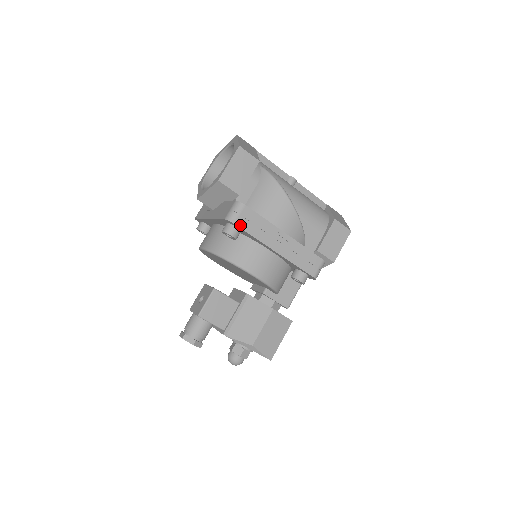
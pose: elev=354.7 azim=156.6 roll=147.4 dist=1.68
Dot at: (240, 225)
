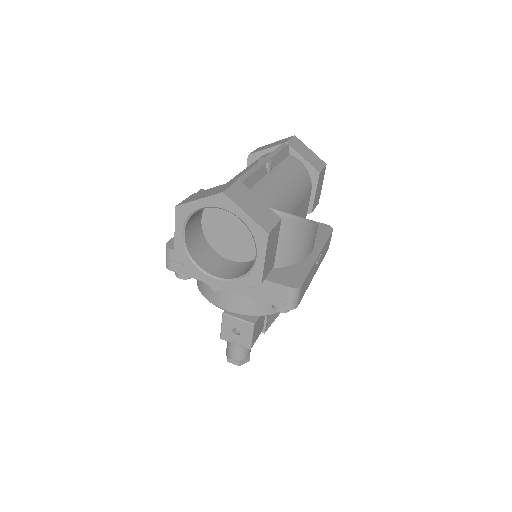
Dot at: (300, 300)
